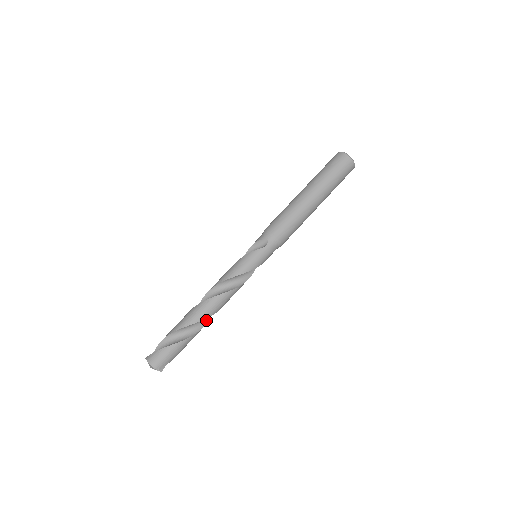
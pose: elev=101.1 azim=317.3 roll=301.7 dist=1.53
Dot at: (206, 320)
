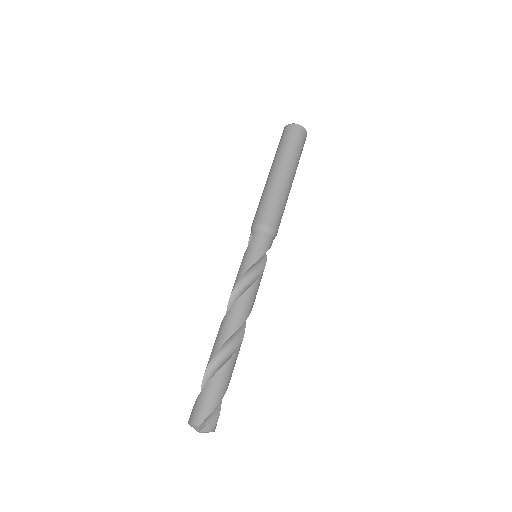
Dot at: (236, 346)
